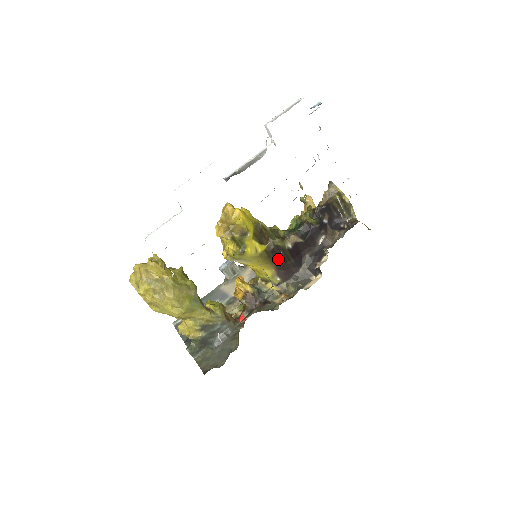
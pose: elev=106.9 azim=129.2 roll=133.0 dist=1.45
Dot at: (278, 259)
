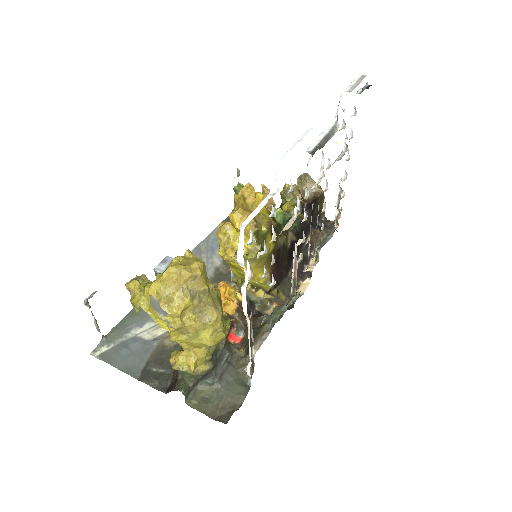
Dot at: (278, 260)
